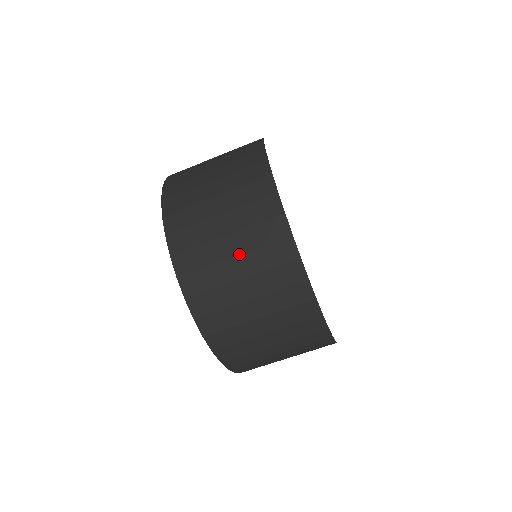
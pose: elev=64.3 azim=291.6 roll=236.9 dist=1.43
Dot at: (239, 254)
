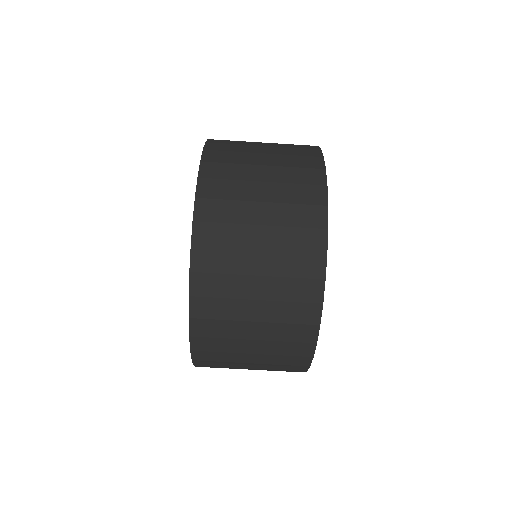
Dot at: (258, 354)
